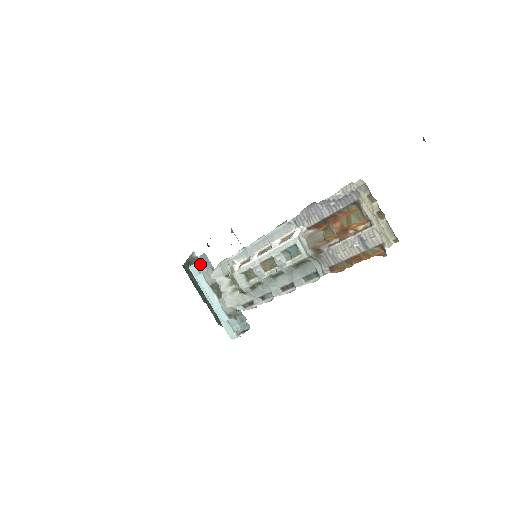
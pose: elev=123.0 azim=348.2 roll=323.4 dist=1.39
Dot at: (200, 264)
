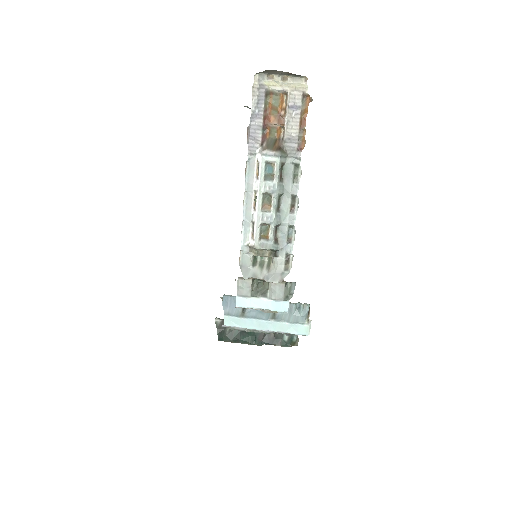
Dot at: (229, 310)
